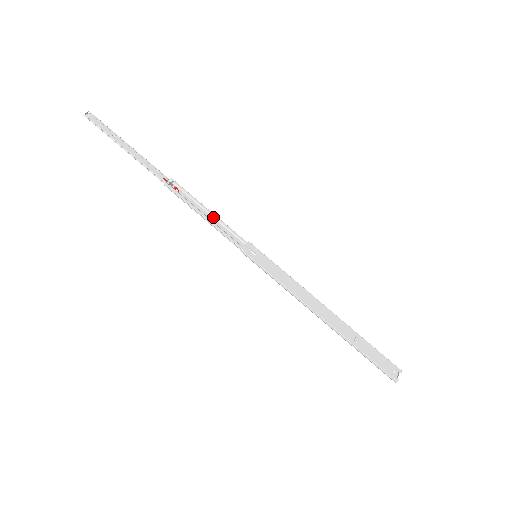
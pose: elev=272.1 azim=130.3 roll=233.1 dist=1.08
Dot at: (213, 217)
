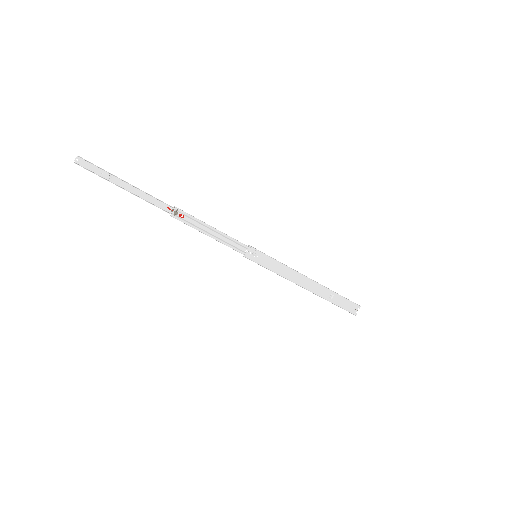
Dot at: (217, 233)
